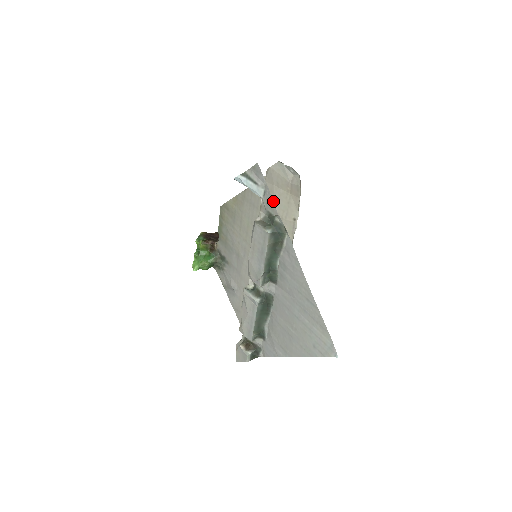
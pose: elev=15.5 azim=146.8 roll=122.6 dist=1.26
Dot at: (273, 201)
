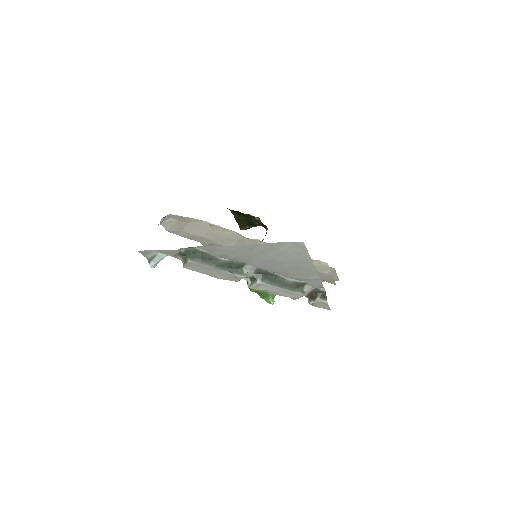
Dot at: (196, 236)
